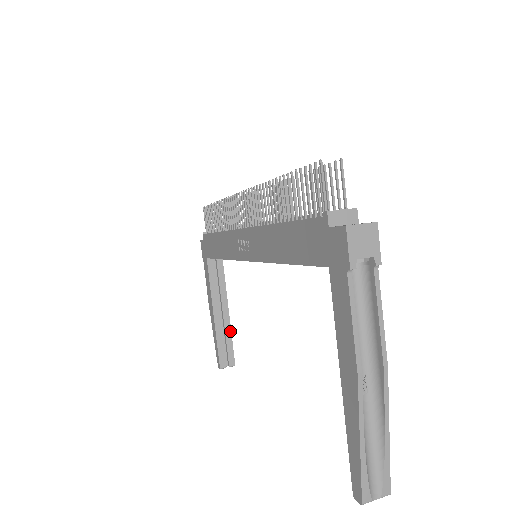
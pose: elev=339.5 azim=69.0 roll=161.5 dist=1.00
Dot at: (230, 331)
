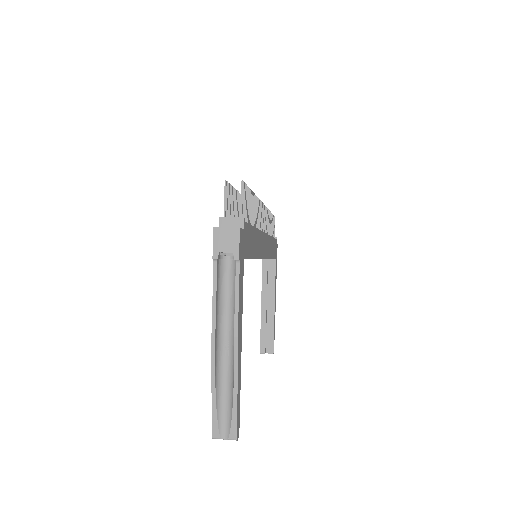
Dot at: (273, 324)
